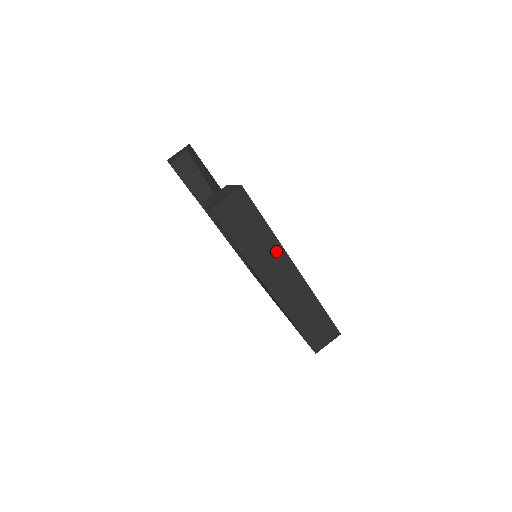
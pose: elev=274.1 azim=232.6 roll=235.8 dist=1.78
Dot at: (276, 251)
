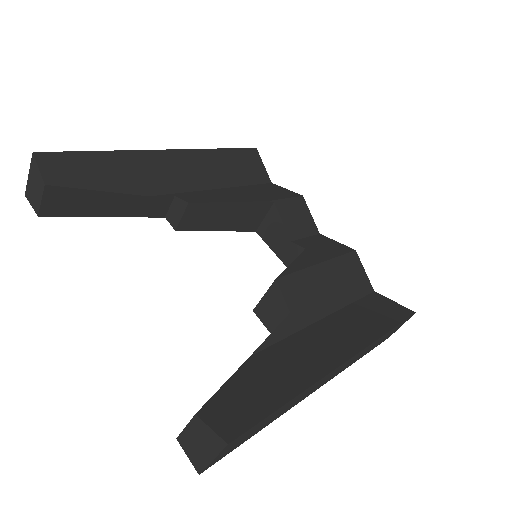
Dot at: (313, 386)
